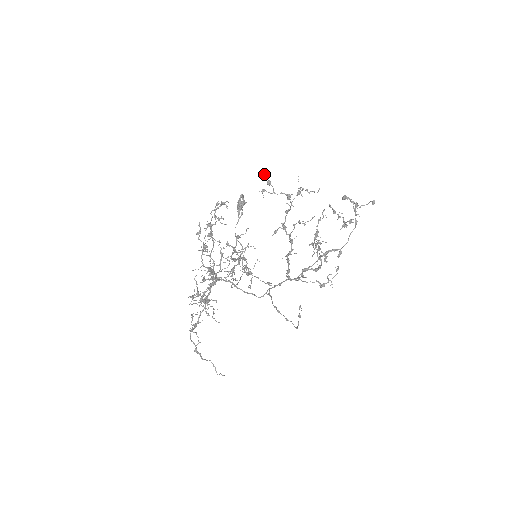
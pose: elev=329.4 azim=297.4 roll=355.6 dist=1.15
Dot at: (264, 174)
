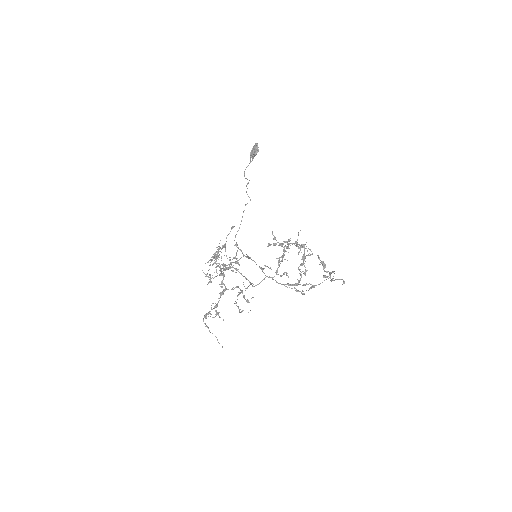
Dot at: (272, 232)
